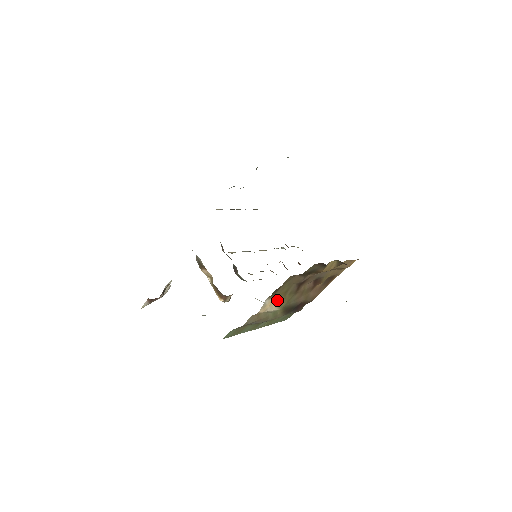
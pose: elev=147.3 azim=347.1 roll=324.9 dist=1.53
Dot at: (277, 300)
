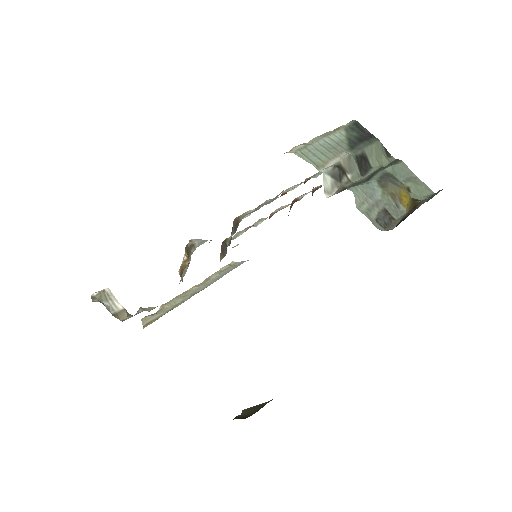
Dot at: occluded
